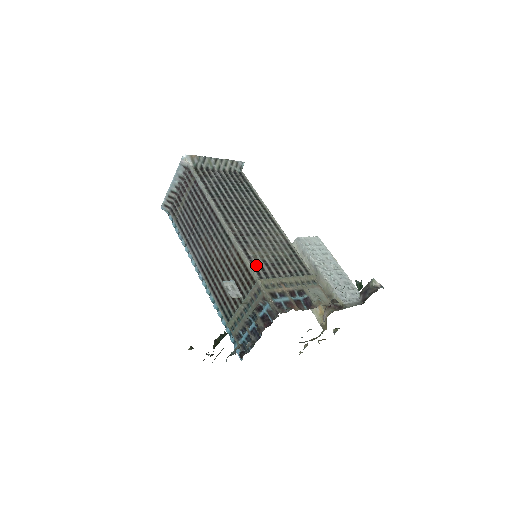
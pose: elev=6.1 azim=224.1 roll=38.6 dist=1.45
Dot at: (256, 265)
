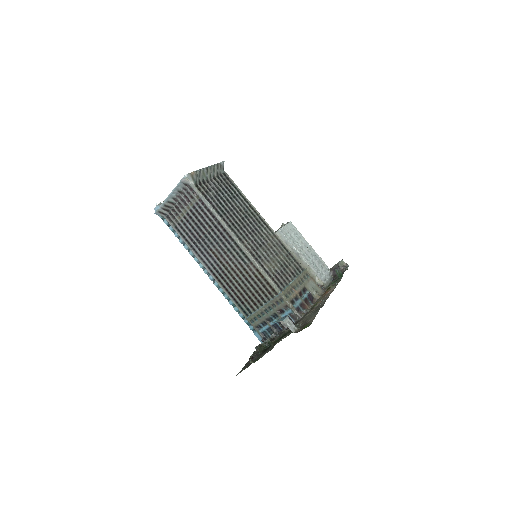
Dot at: (274, 278)
